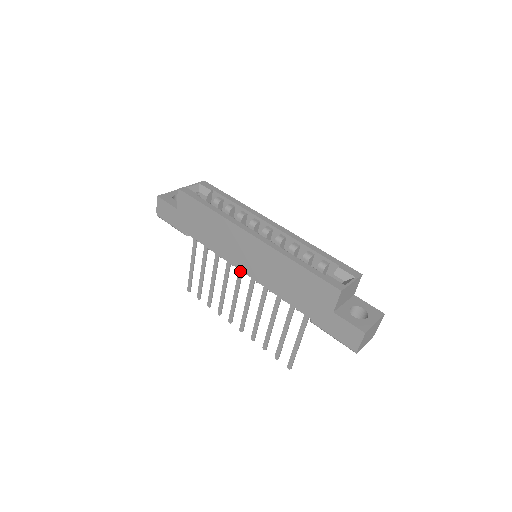
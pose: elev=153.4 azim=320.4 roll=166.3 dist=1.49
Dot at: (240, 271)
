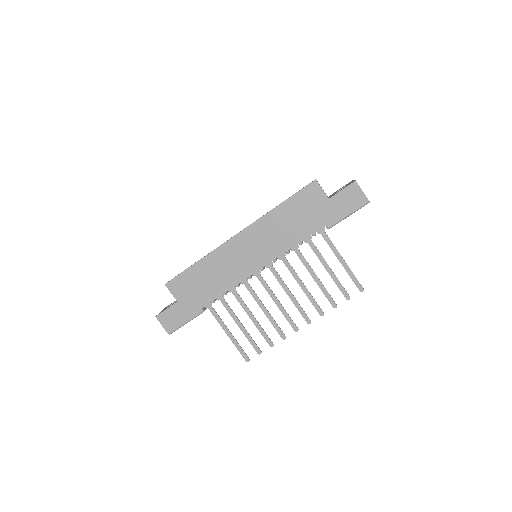
Dot at: (259, 277)
